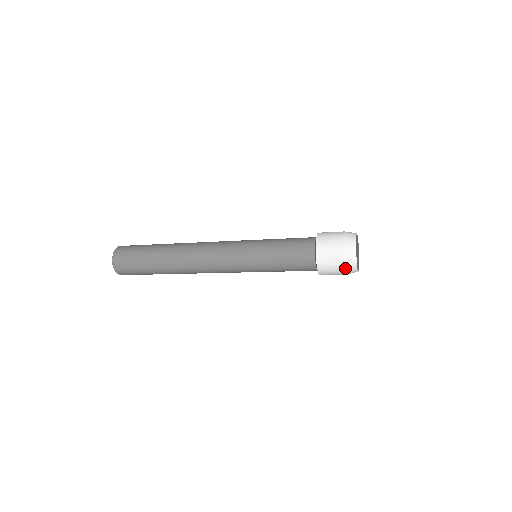
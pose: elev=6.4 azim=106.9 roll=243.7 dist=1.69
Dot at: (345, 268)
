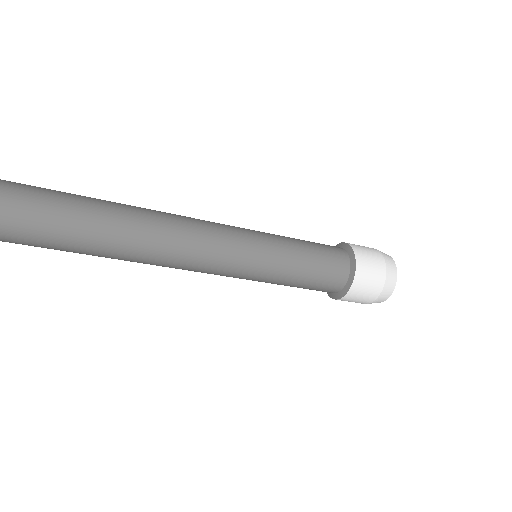
Dot at: (384, 286)
